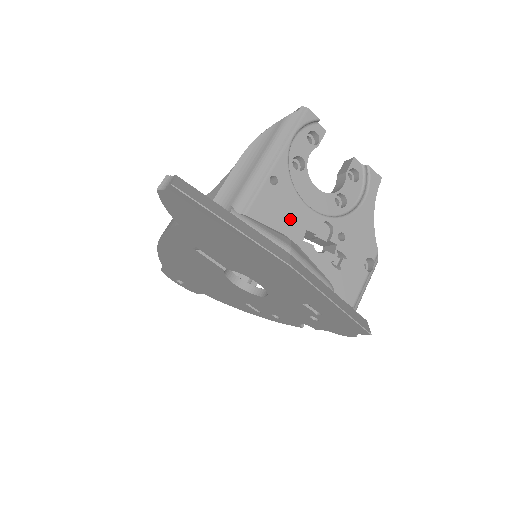
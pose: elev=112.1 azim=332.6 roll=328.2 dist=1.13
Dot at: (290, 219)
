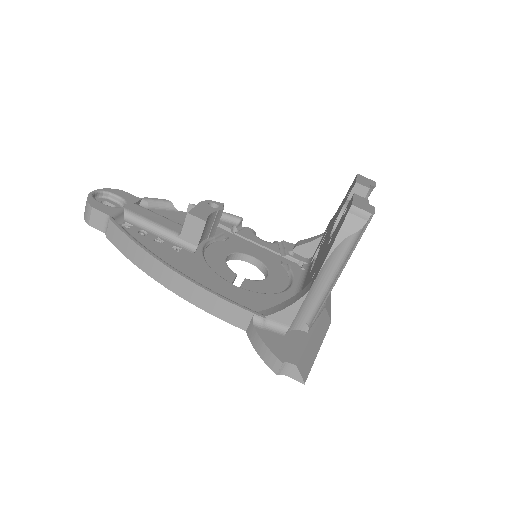
Dot at: occluded
